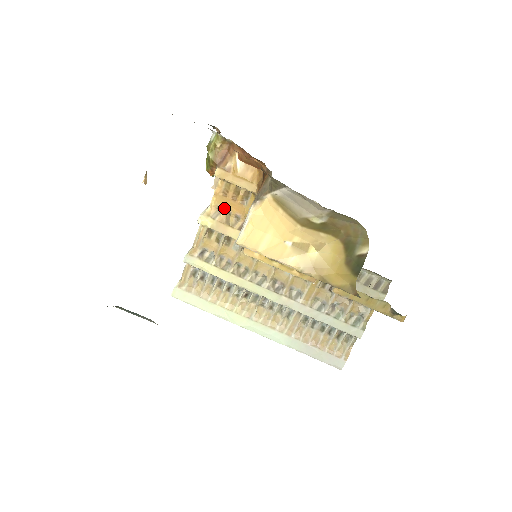
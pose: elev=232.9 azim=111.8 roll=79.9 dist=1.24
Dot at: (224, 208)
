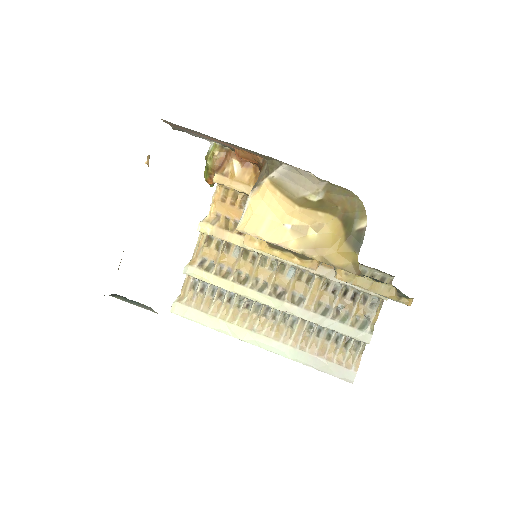
Dot at: (223, 214)
